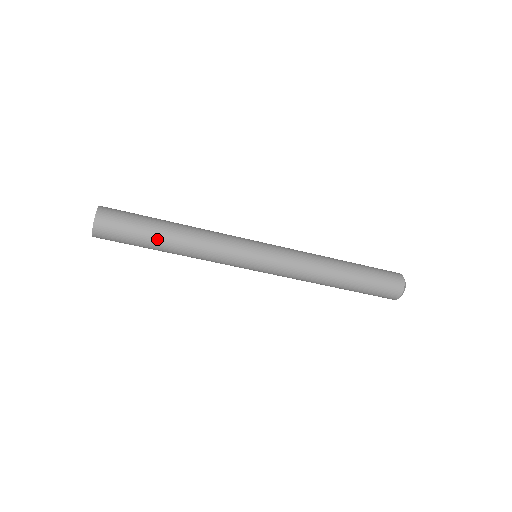
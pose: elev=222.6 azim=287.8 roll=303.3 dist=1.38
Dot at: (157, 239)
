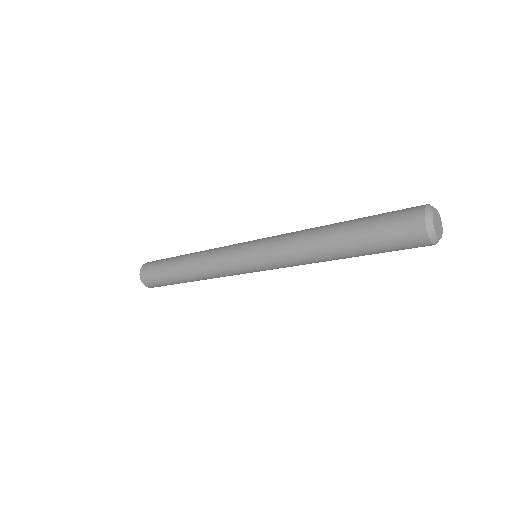
Dot at: (181, 281)
